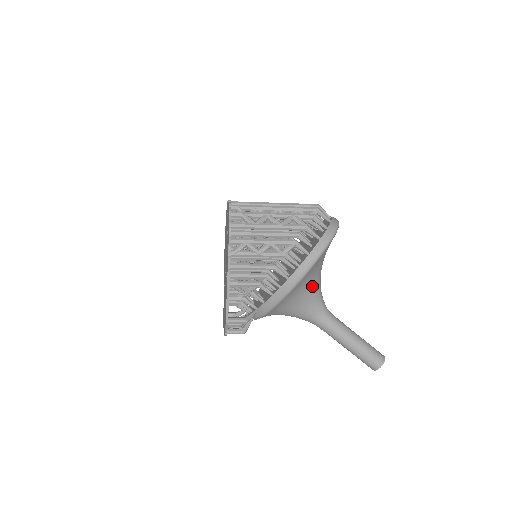
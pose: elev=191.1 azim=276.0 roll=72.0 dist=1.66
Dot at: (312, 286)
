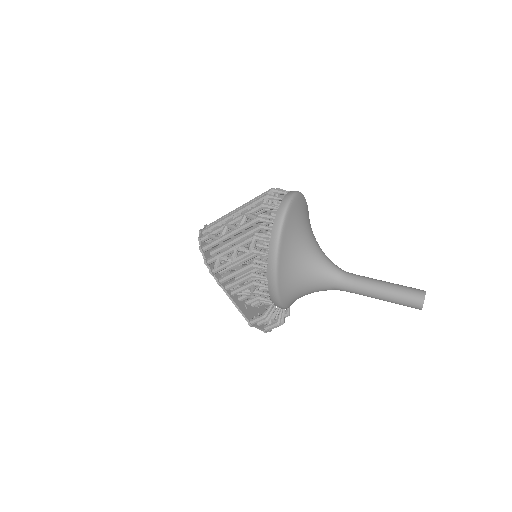
Dot at: (305, 261)
